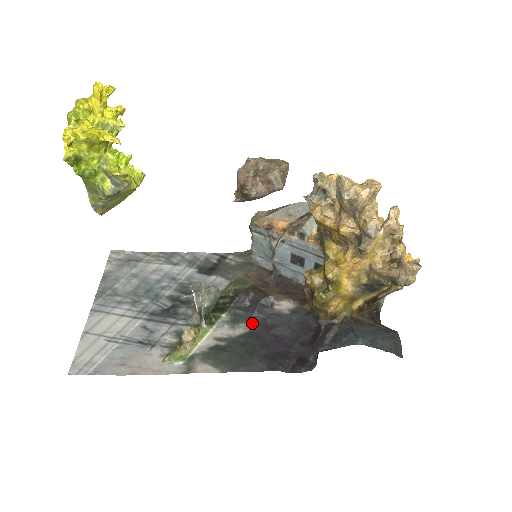
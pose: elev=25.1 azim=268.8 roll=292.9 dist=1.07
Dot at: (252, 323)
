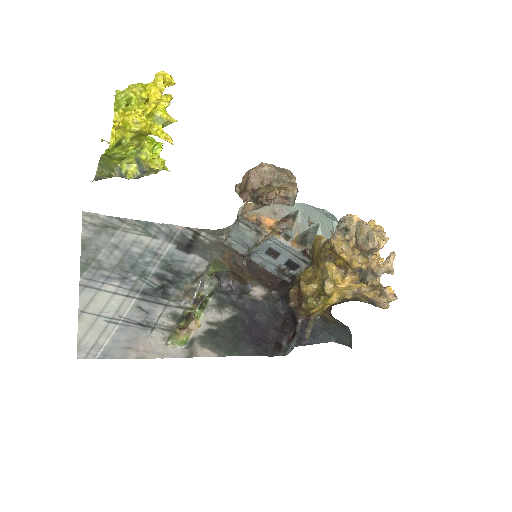
Dot at: (235, 308)
